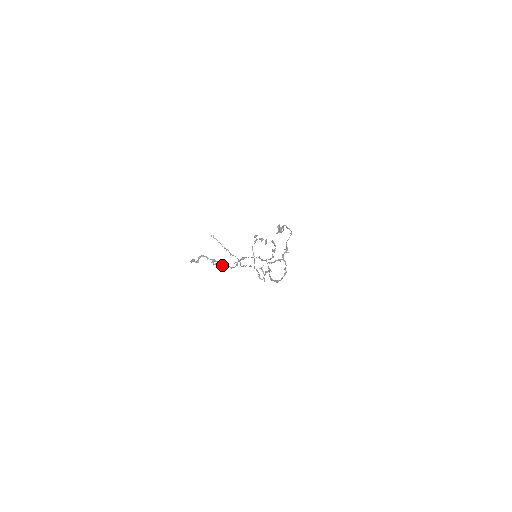
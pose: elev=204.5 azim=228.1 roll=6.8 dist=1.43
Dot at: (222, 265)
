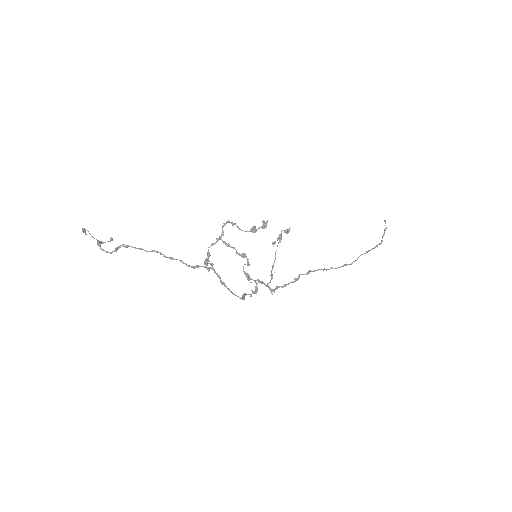
Dot at: (99, 245)
